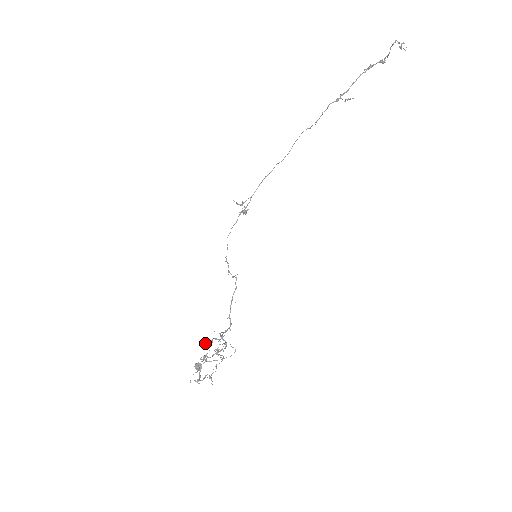
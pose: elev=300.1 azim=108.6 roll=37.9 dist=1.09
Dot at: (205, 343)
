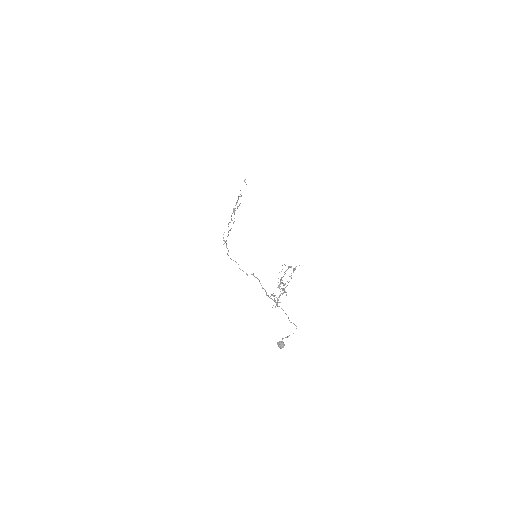
Dot at: (271, 294)
